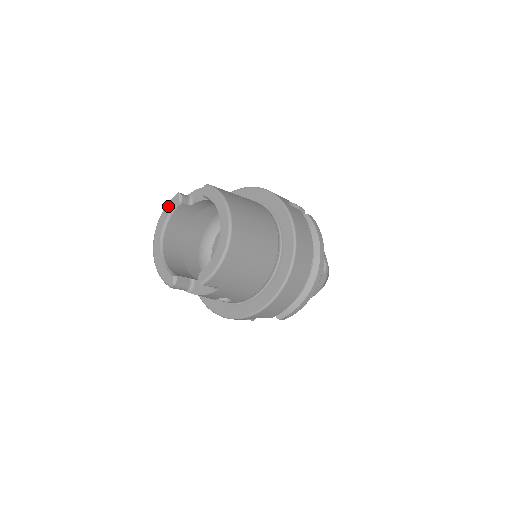
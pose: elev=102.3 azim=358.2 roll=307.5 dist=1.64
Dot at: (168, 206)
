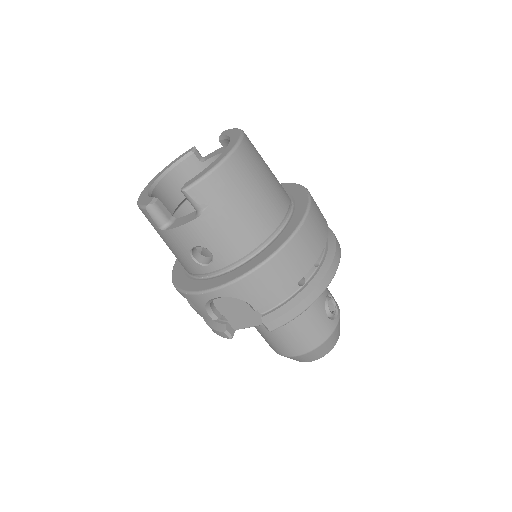
Dot at: (177, 158)
